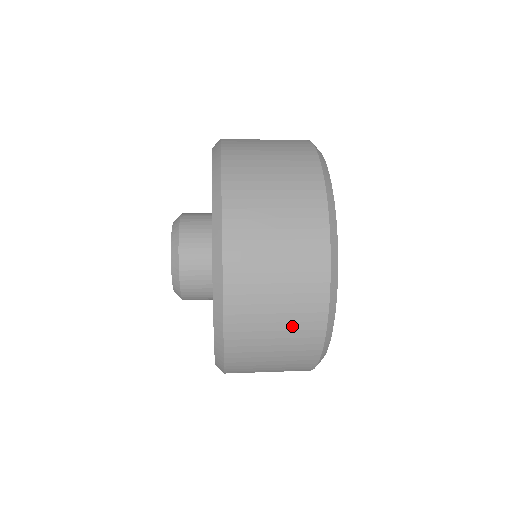
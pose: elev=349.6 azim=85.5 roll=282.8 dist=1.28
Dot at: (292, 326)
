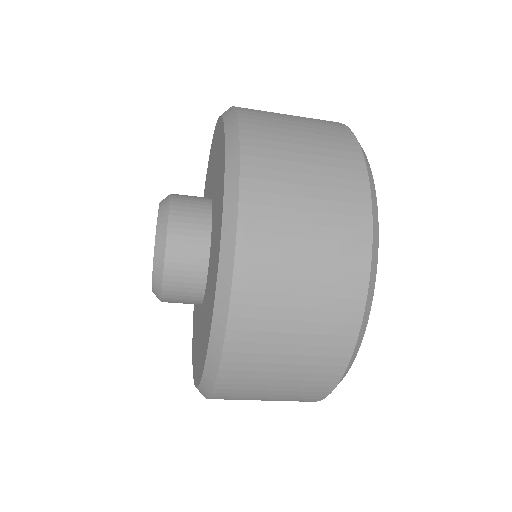
Dot at: (326, 261)
